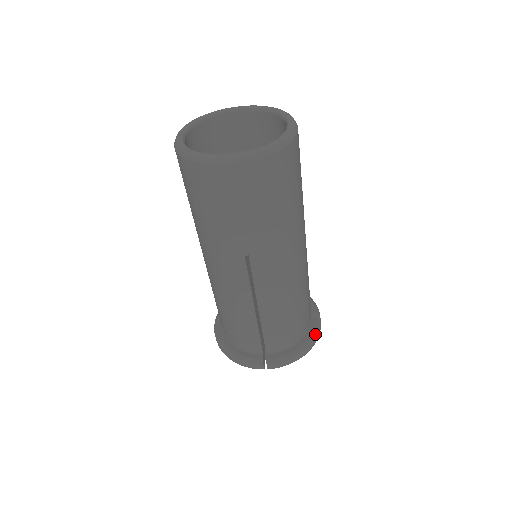
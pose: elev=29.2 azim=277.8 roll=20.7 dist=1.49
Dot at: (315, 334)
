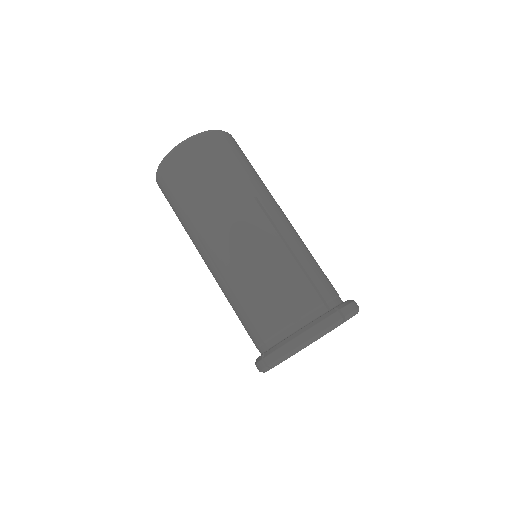
Dot at: (316, 322)
